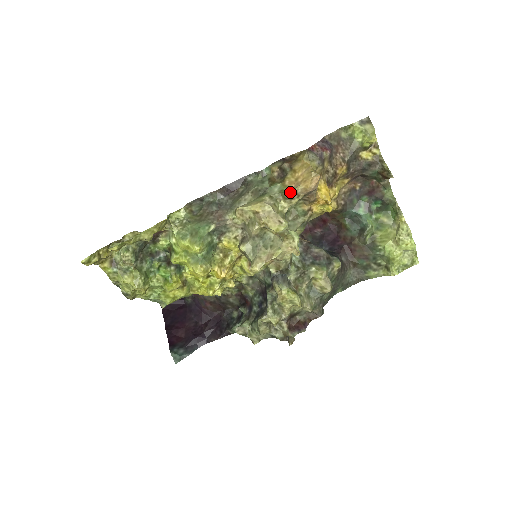
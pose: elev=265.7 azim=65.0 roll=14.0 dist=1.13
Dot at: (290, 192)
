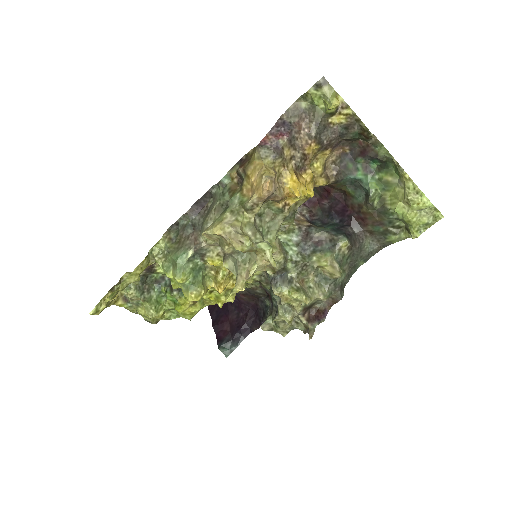
Dot at: (247, 204)
